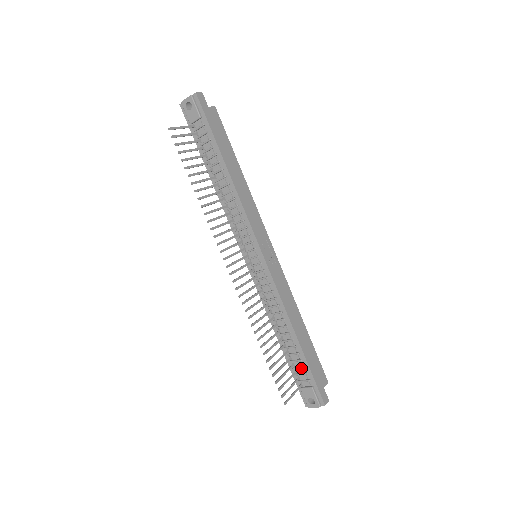
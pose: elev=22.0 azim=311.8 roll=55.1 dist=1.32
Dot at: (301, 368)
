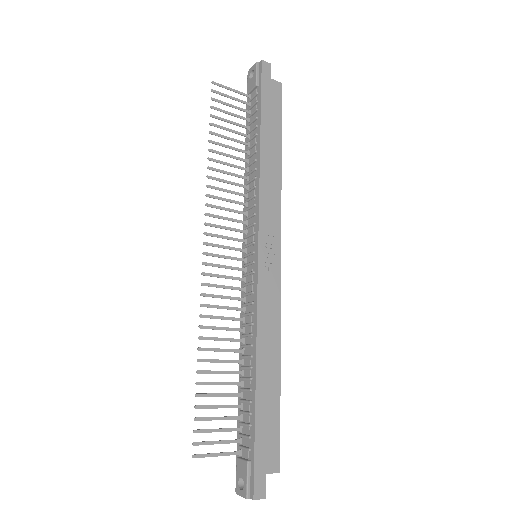
Dot at: (247, 426)
